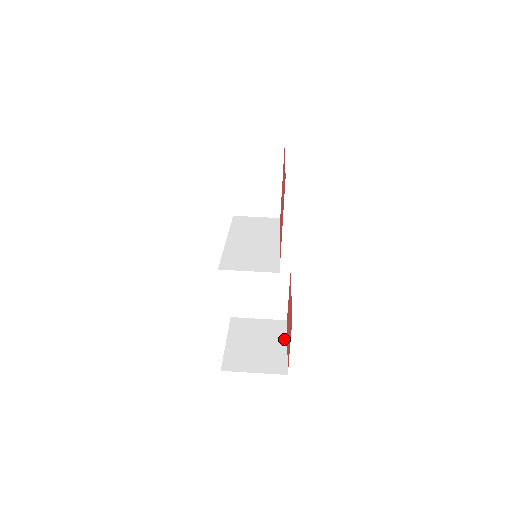
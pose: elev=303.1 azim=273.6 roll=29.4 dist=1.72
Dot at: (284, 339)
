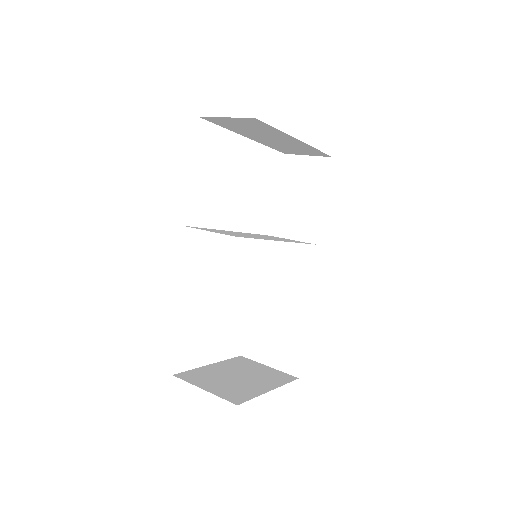
Dot at: (274, 386)
